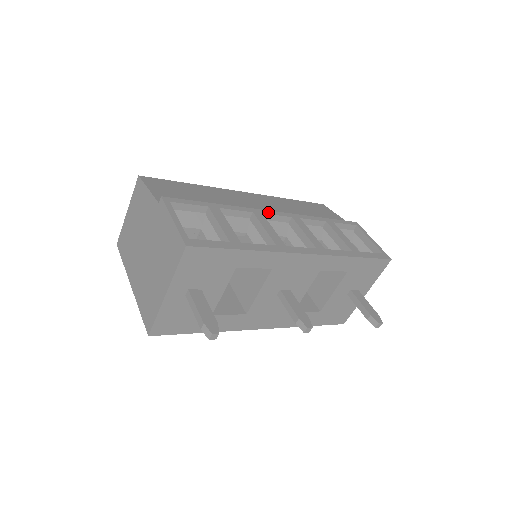
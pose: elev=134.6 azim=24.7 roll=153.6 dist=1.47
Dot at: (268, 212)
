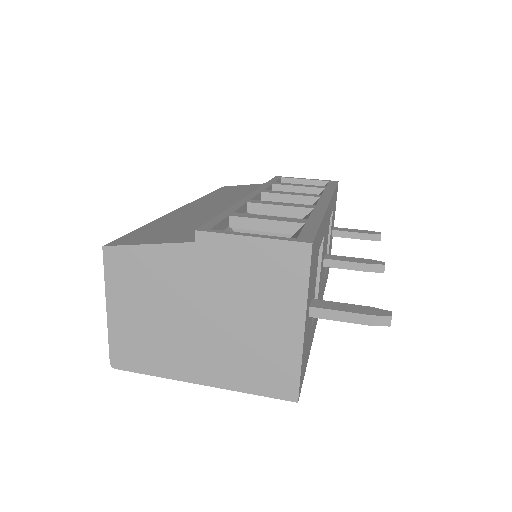
Dot at: (249, 197)
